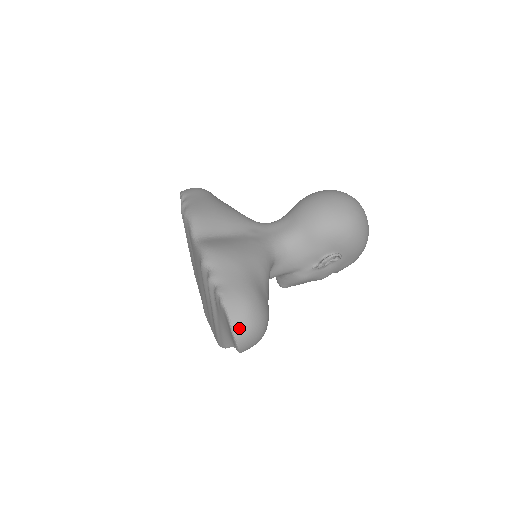
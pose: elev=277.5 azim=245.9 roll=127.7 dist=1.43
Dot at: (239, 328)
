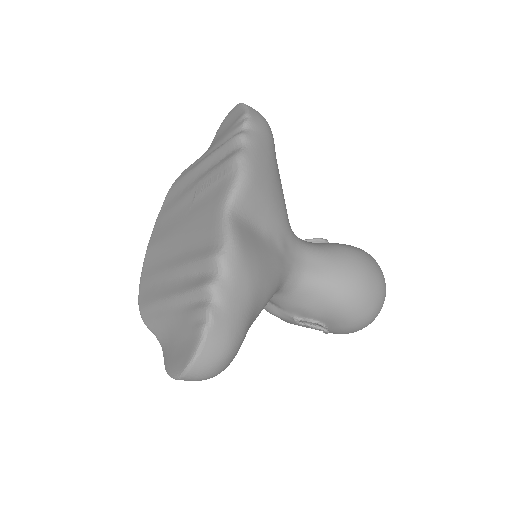
Dot at: (197, 371)
